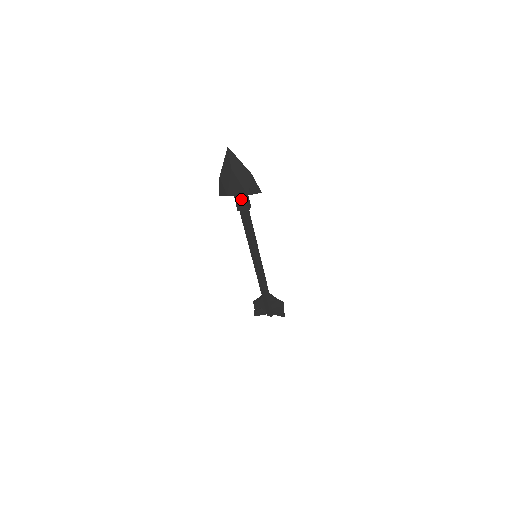
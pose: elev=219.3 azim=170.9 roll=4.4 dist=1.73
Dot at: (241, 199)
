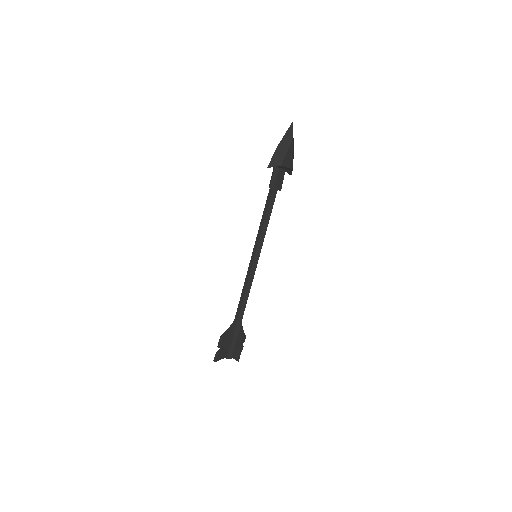
Dot at: (281, 176)
